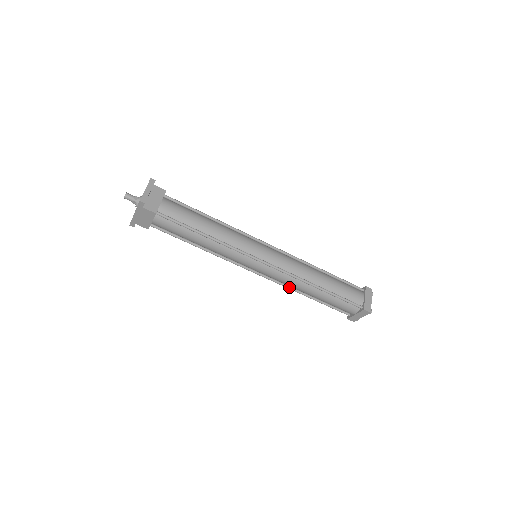
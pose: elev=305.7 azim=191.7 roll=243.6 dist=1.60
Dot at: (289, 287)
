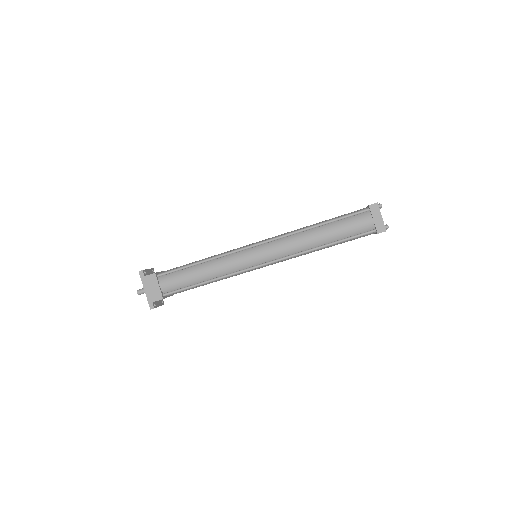
Dot at: (300, 252)
